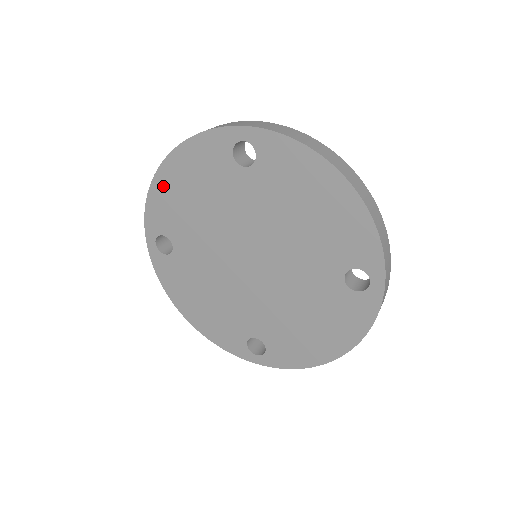
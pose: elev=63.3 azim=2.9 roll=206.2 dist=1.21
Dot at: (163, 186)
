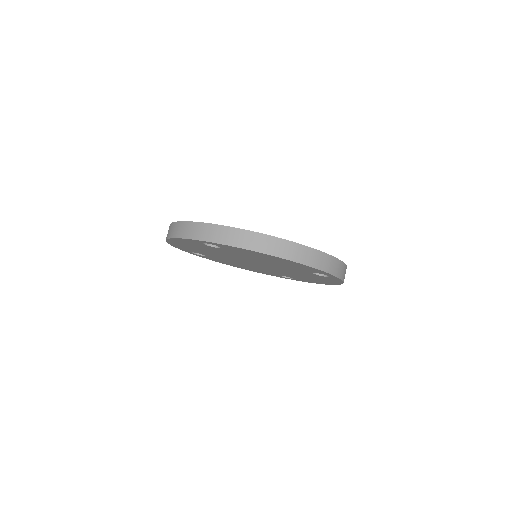
Dot at: (176, 244)
